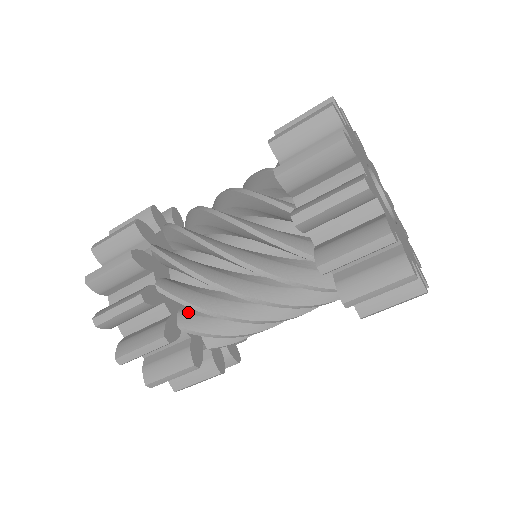
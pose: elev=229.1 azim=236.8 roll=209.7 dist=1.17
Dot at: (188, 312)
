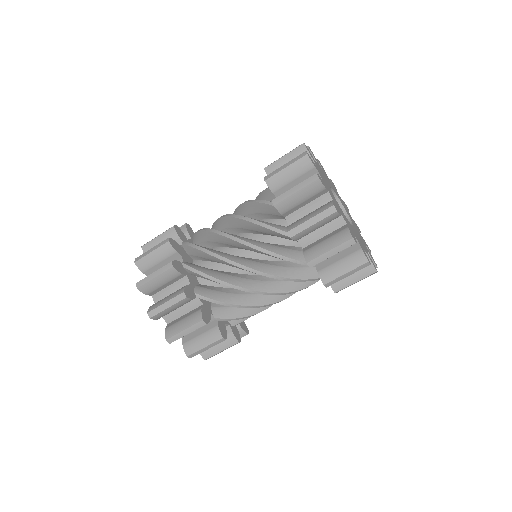
Dot at: (203, 287)
